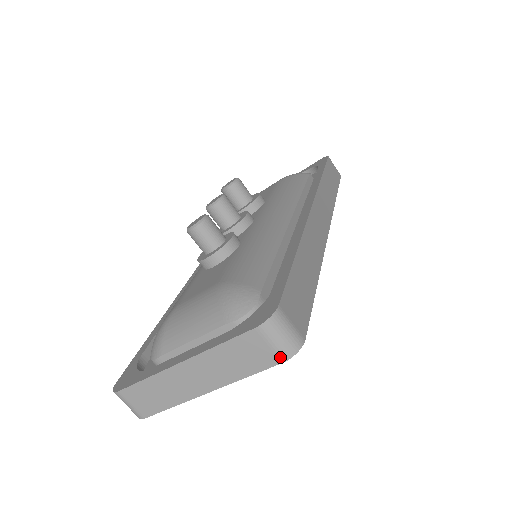
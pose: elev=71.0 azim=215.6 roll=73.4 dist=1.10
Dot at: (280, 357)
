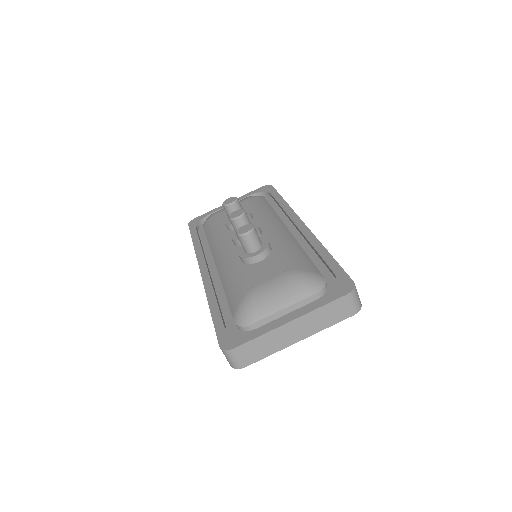
Dot at: (354, 312)
